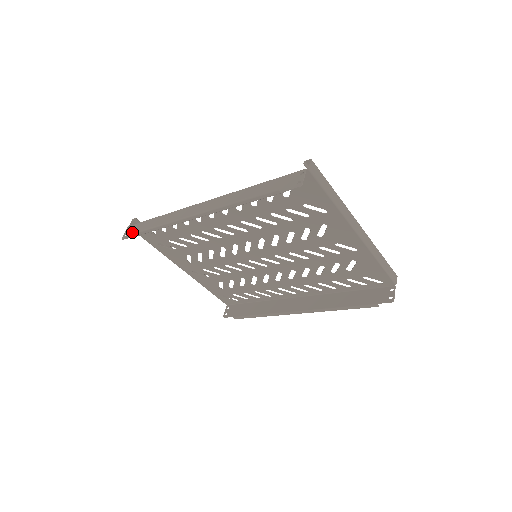
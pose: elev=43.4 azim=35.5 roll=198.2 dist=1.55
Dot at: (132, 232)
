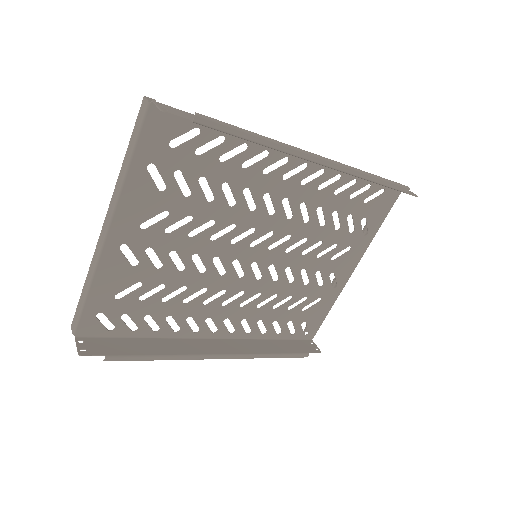
Dot at: occluded
